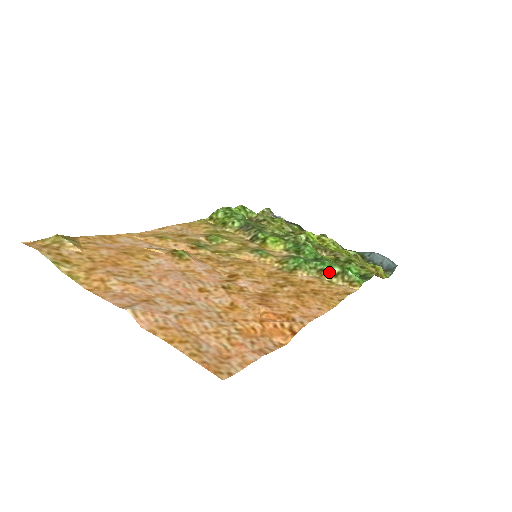
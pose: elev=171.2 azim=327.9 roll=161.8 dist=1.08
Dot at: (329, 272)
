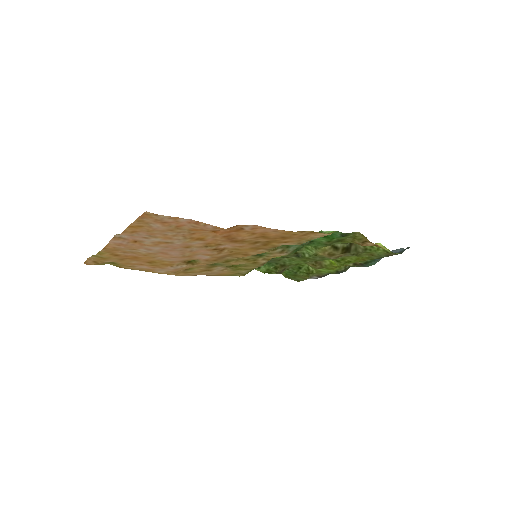
Dot at: occluded
